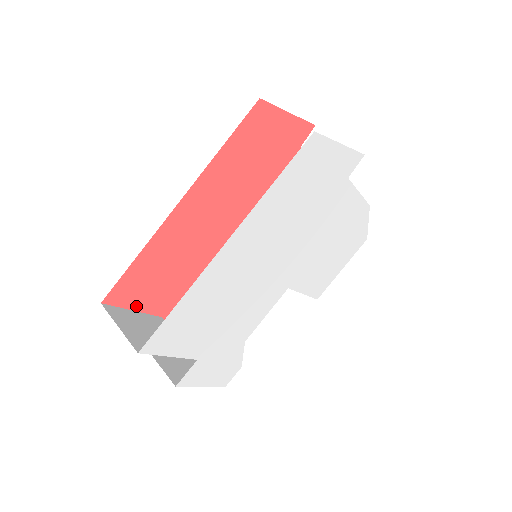
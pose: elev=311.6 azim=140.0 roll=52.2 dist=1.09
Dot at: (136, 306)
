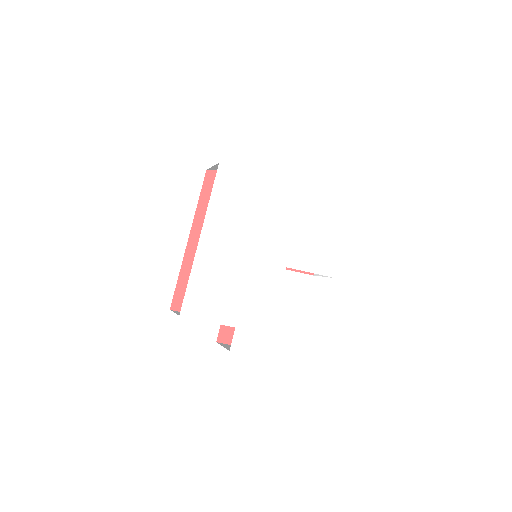
Dot at: occluded
